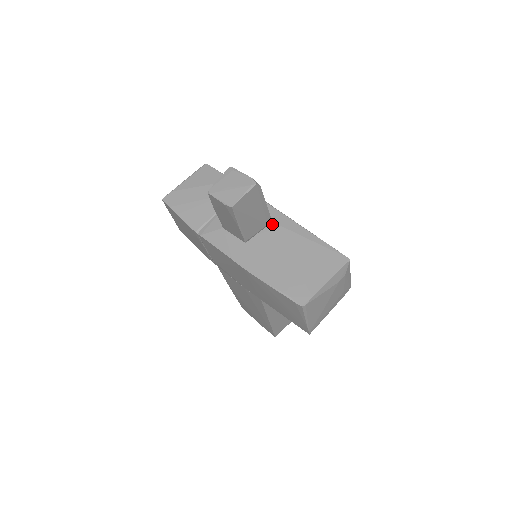
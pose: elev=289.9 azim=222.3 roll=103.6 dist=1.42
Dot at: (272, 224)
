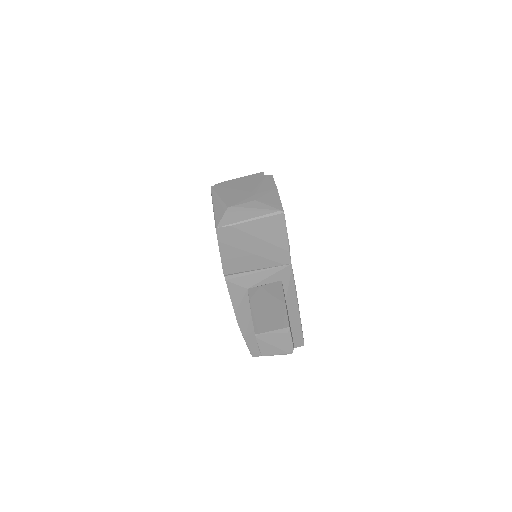
Dot at: occluded
